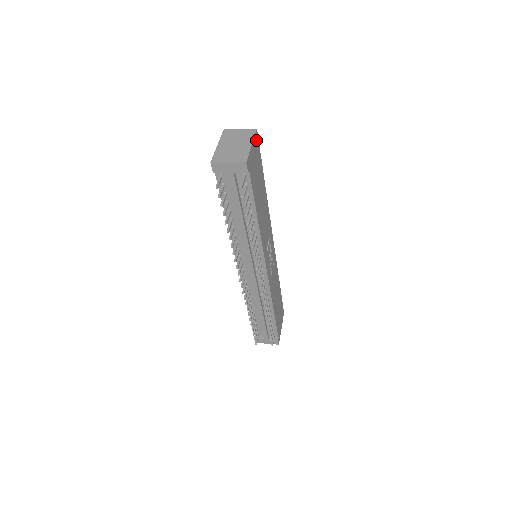
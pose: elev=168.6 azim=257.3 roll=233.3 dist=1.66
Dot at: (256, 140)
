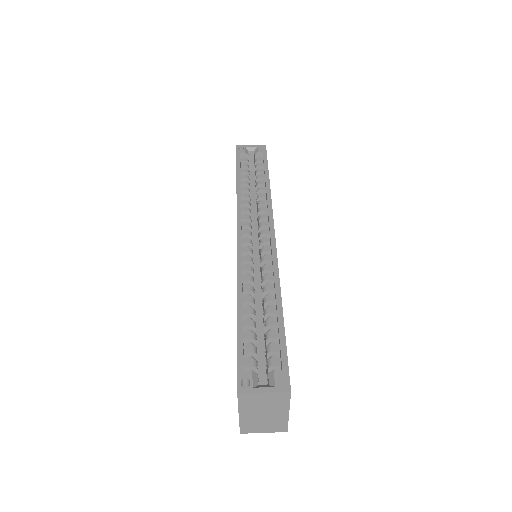
Dot at: occluded
